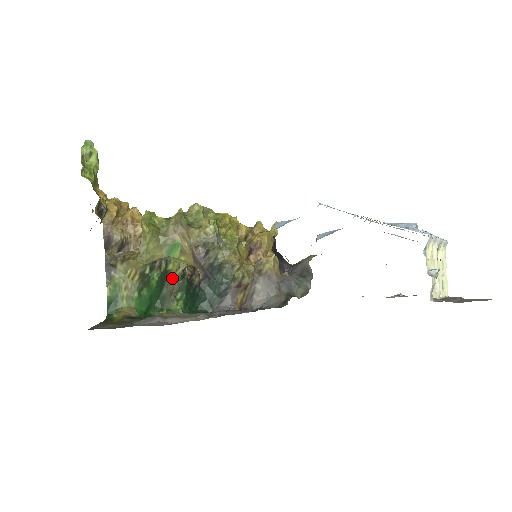
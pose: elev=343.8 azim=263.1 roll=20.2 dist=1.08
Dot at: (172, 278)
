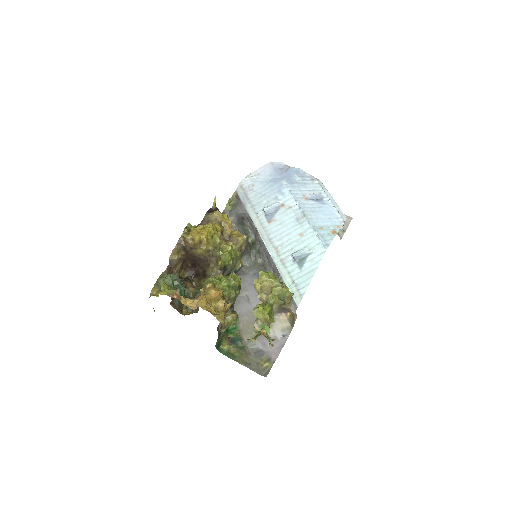
Dot at: occluded
